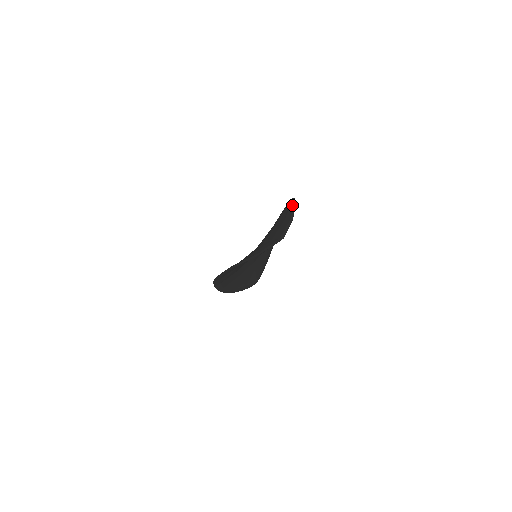
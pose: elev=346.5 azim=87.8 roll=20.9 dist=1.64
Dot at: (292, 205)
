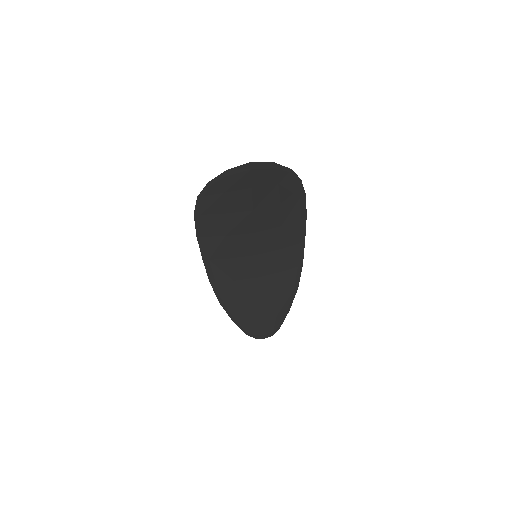
Dot at: (291, 173)
